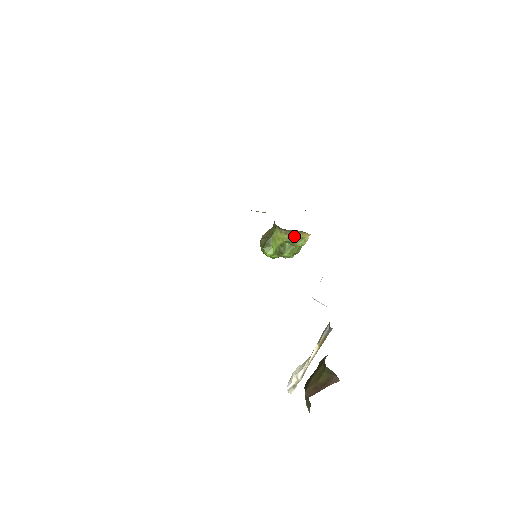
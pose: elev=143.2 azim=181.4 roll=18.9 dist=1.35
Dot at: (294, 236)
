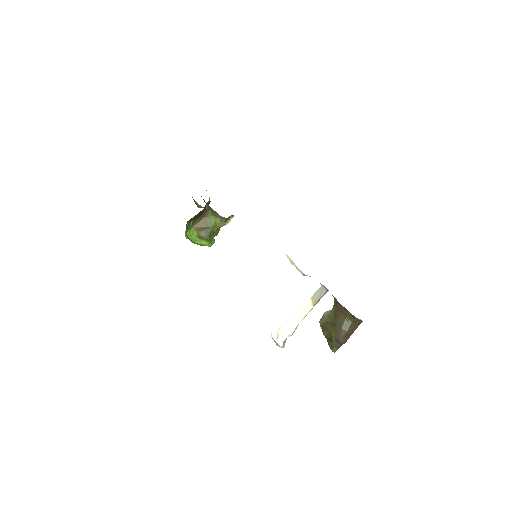
Dot at: (226, 221)
